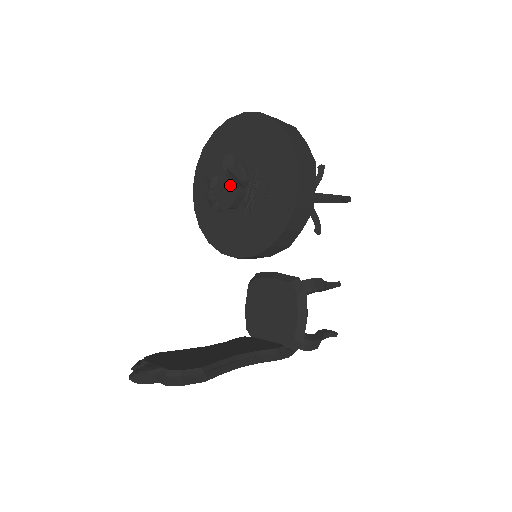
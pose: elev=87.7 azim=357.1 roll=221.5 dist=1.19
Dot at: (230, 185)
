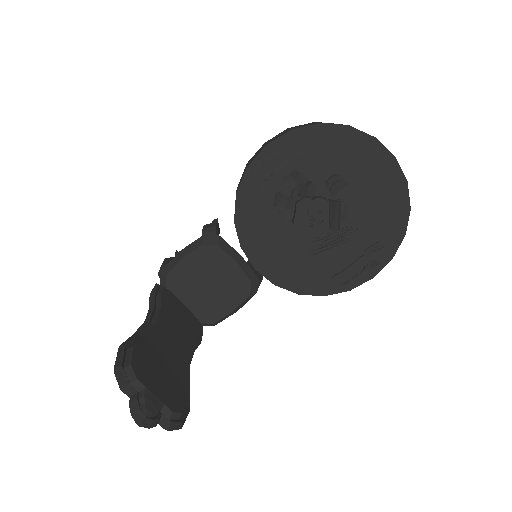
Dot at: (324, 219)
